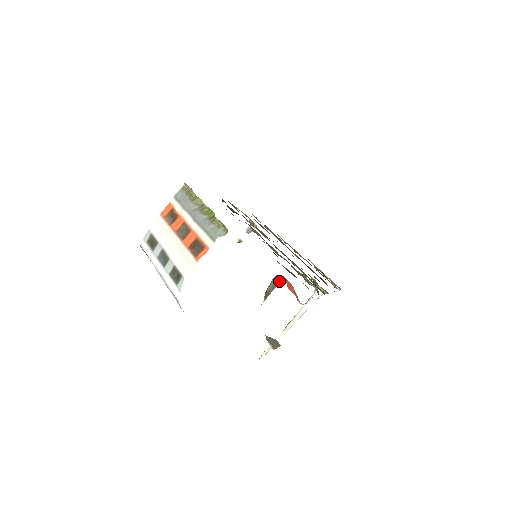
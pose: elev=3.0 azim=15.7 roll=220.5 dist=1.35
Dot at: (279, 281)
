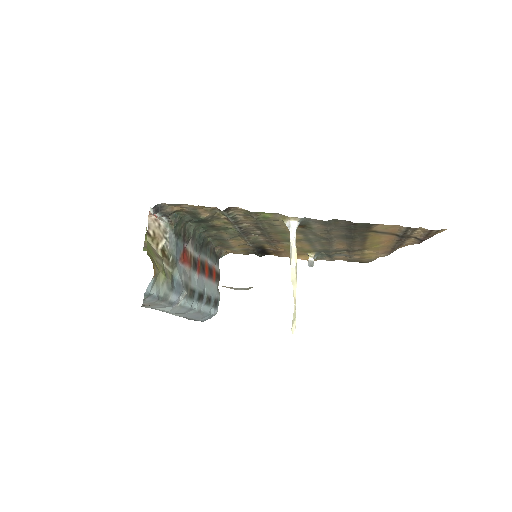
Dot at: (165, 223)
